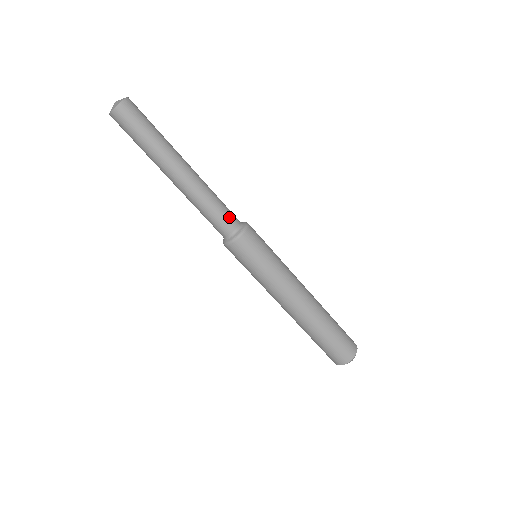
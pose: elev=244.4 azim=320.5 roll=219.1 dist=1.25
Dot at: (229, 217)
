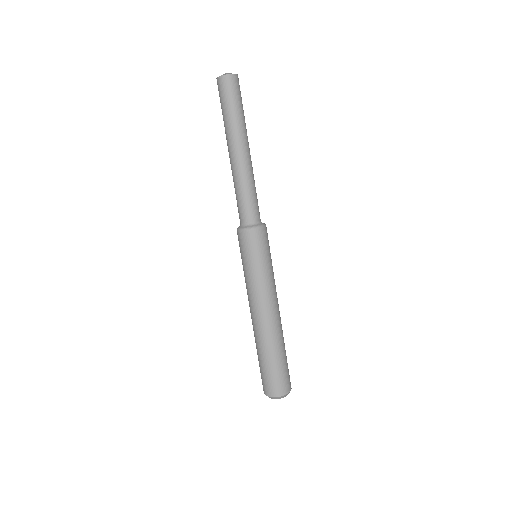
Dot at: occluded
